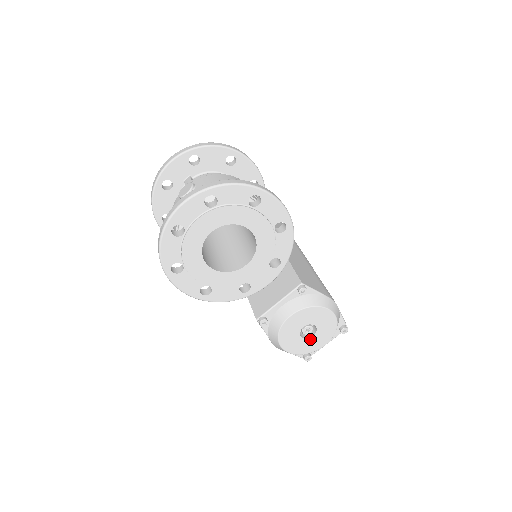
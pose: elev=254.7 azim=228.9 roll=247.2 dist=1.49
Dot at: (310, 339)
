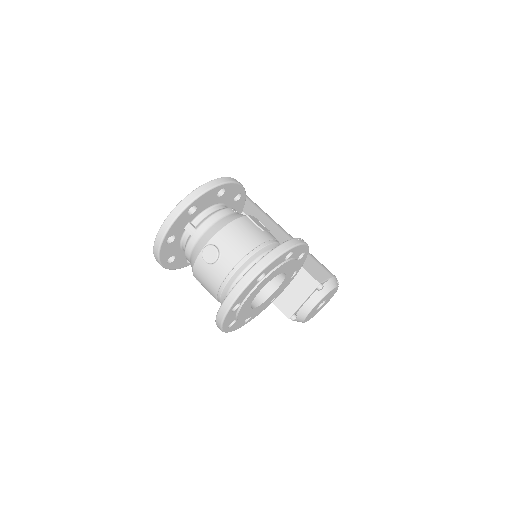
Dot at: occluded
